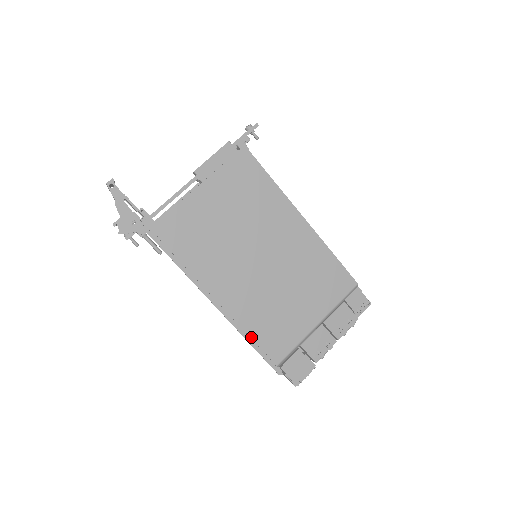
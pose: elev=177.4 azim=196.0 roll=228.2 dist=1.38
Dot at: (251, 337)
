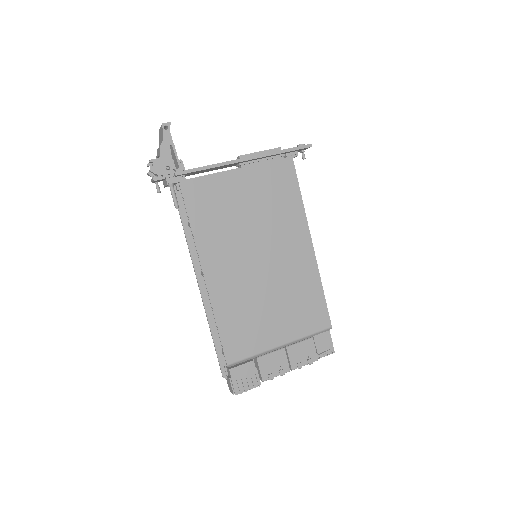
Dot at: (217, 326)
